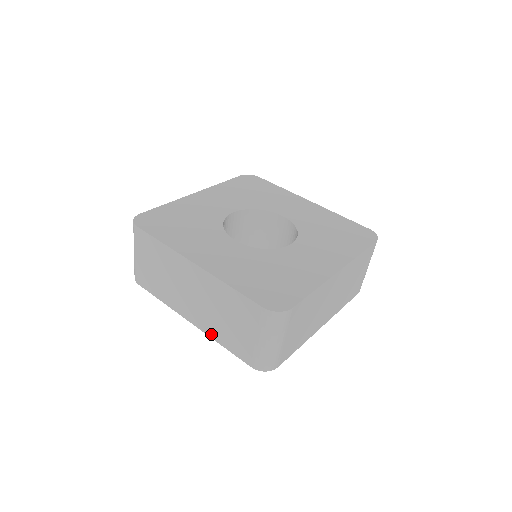
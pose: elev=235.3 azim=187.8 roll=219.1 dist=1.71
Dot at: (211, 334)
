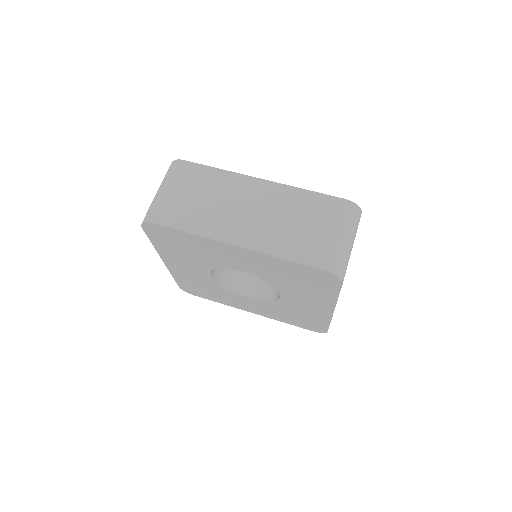
Dot at: (269, 249)
